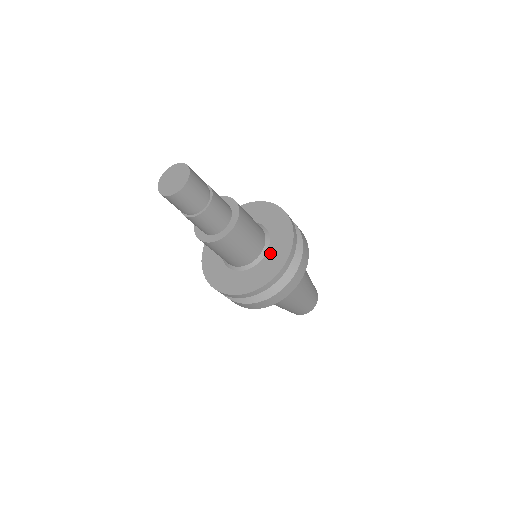
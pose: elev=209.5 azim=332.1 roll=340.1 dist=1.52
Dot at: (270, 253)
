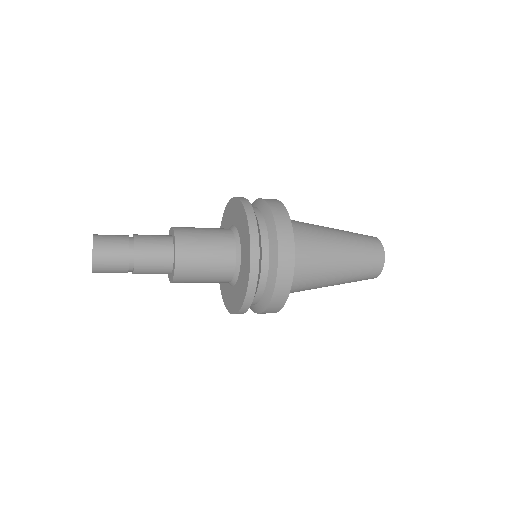
Dot at: (236, 288)
